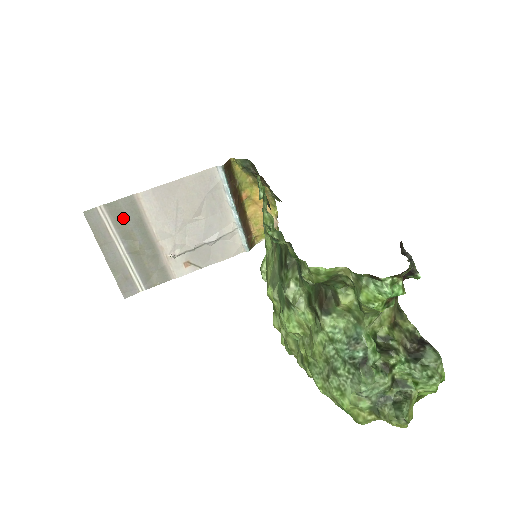
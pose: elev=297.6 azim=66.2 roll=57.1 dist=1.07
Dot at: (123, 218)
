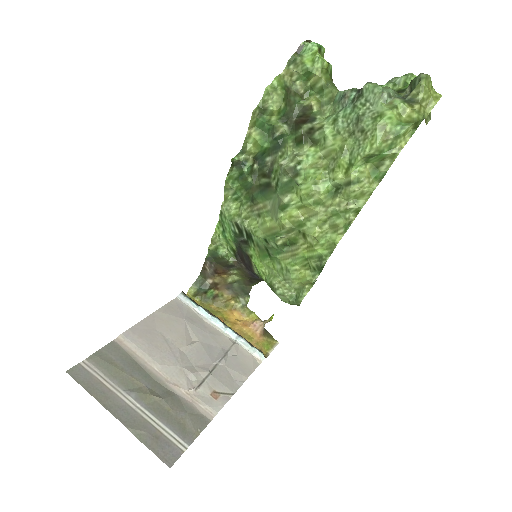
Dot at: (115, 366)
